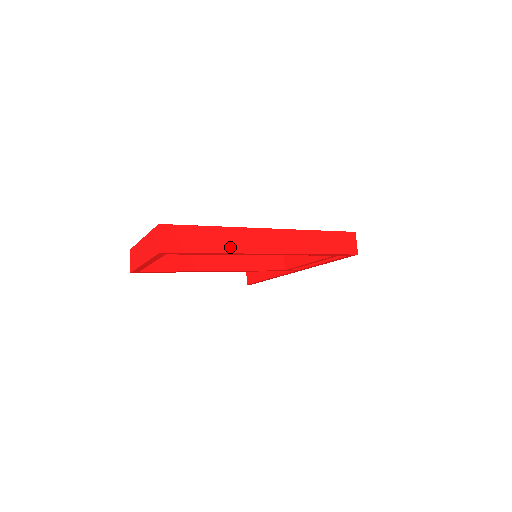
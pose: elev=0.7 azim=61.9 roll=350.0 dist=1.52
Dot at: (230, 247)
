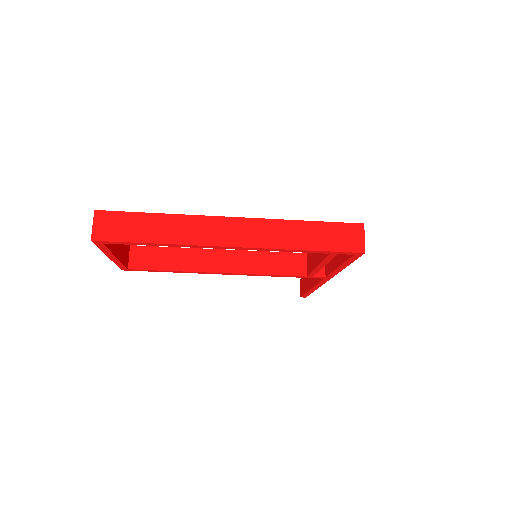
Dot at: (177, 237)
